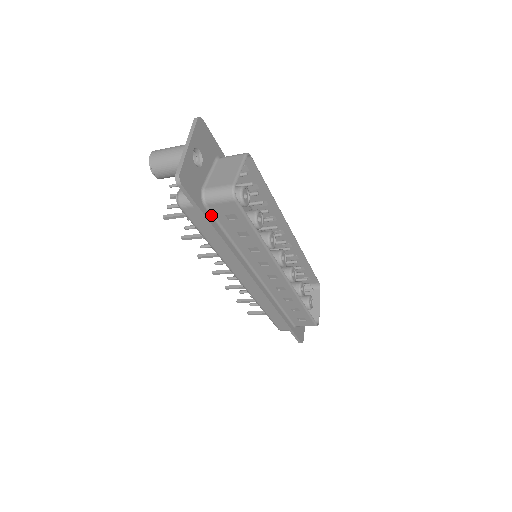
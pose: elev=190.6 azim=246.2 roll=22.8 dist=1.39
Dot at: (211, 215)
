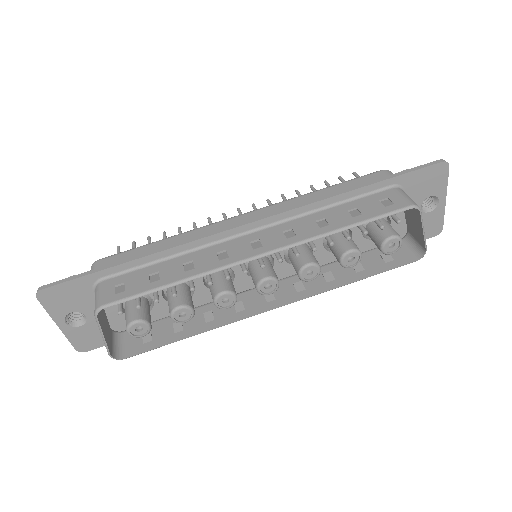
Dot at: occluded
